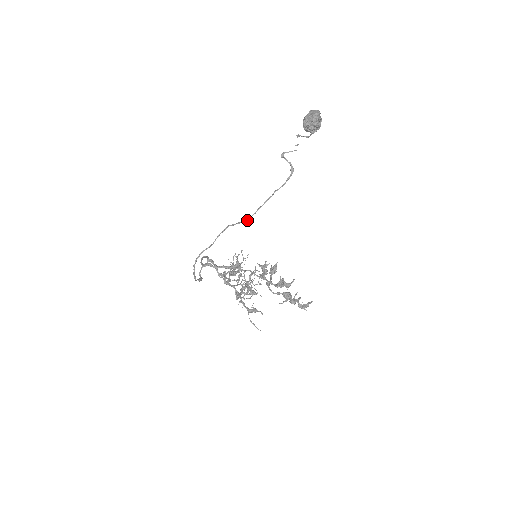
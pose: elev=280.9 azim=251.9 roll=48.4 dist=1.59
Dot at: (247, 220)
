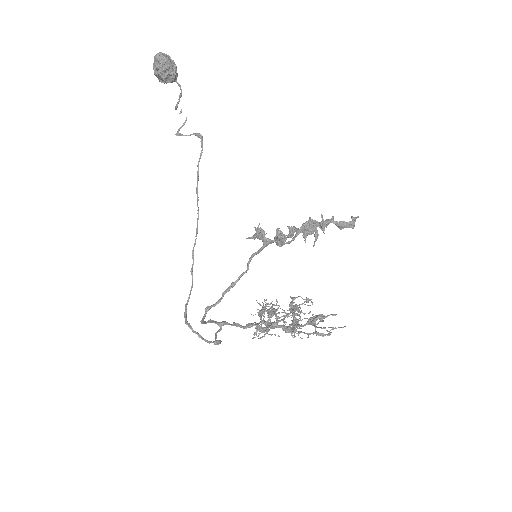
Dot at: (198, 217)
